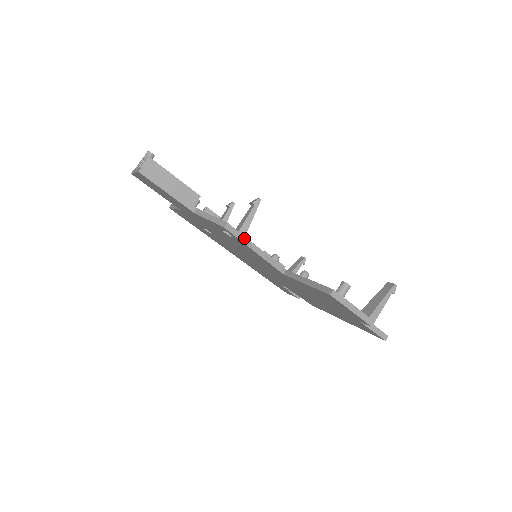
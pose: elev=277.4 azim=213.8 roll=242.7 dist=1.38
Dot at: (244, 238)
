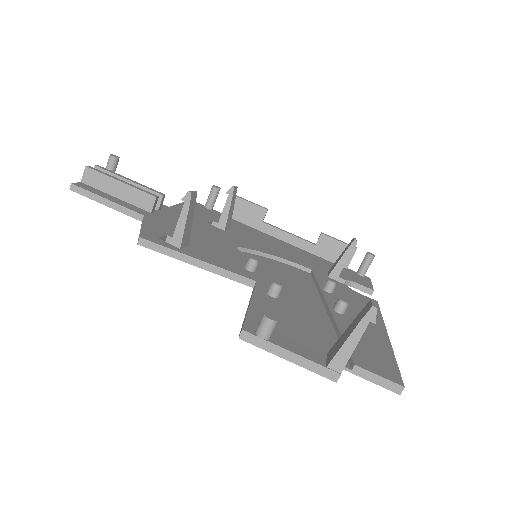
Dot at: (172, 251)
